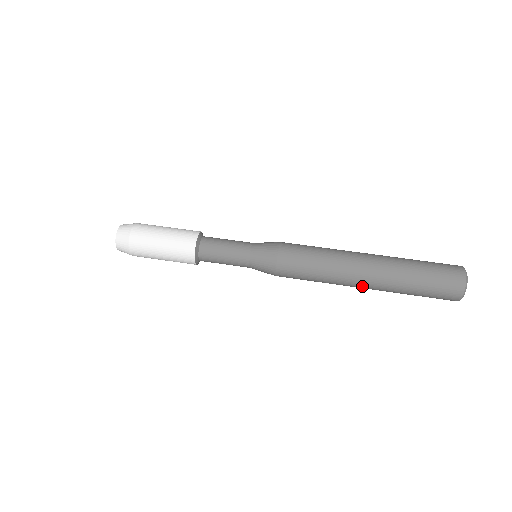
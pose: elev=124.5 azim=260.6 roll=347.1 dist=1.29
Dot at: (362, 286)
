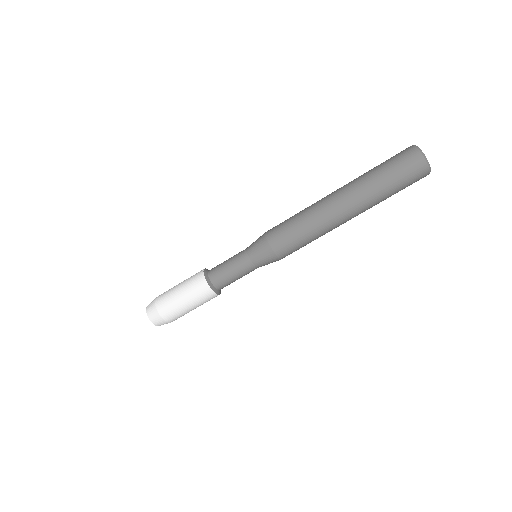
Dot at: occluded
